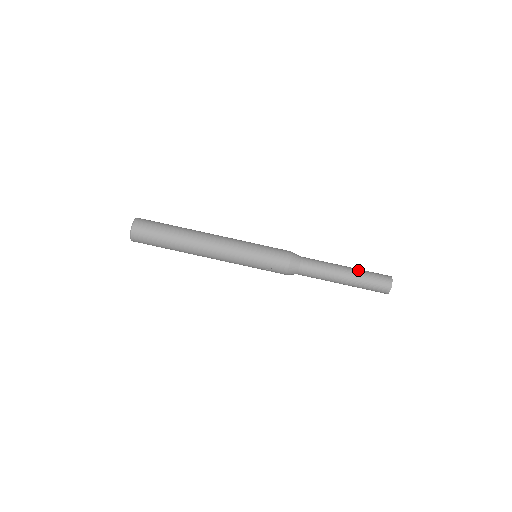
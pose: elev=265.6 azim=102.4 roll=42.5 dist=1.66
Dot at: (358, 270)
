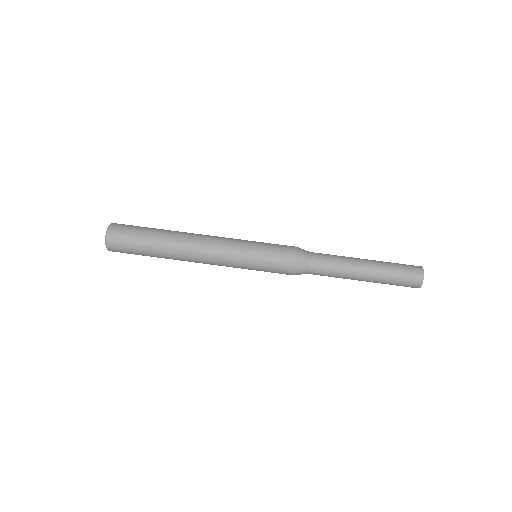
Dot at: (380, 263)
